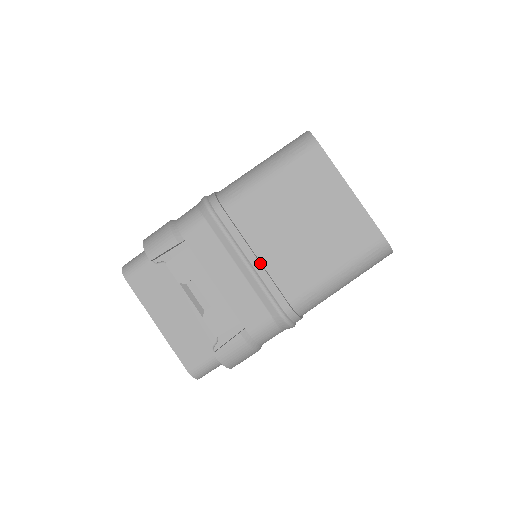
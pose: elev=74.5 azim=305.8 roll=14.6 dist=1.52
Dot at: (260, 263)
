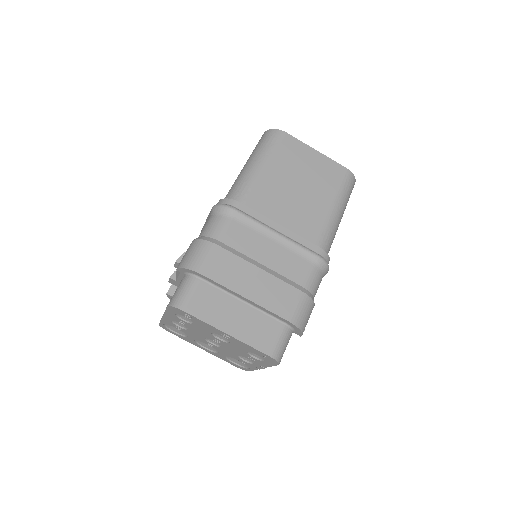
Dot at: occluded
